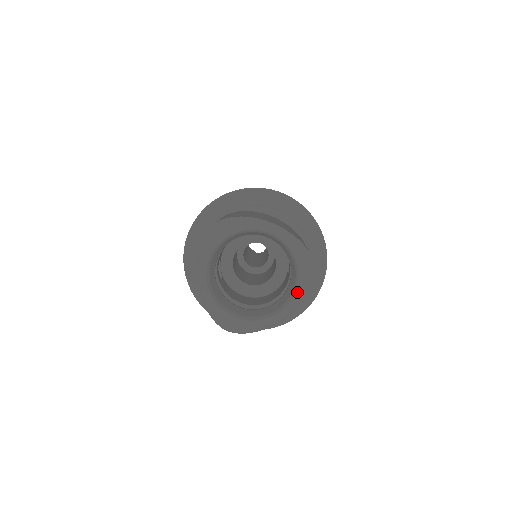
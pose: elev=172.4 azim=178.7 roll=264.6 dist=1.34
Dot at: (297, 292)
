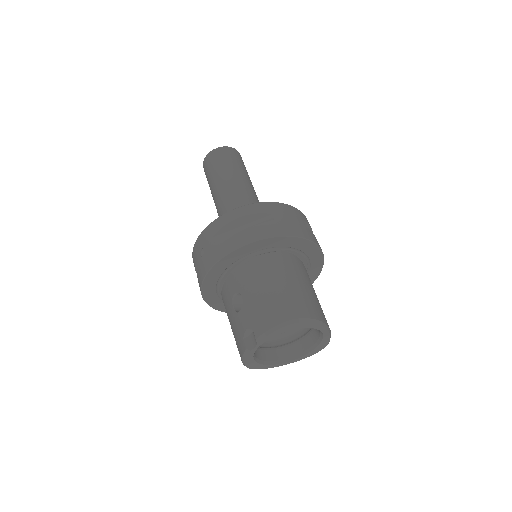
Dot at: (306, 355)
